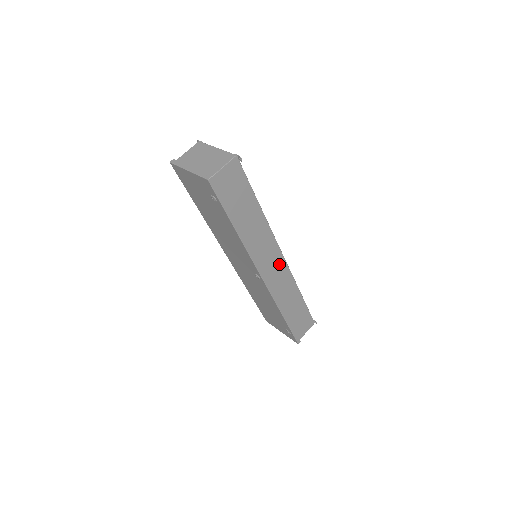
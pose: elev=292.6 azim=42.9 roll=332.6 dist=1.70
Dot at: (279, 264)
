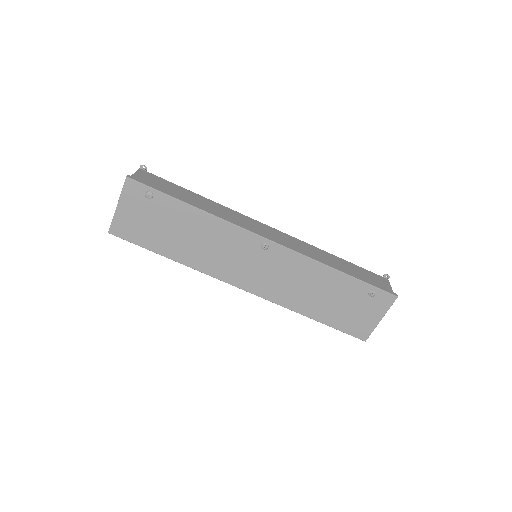
Dot at: (273, 232)
